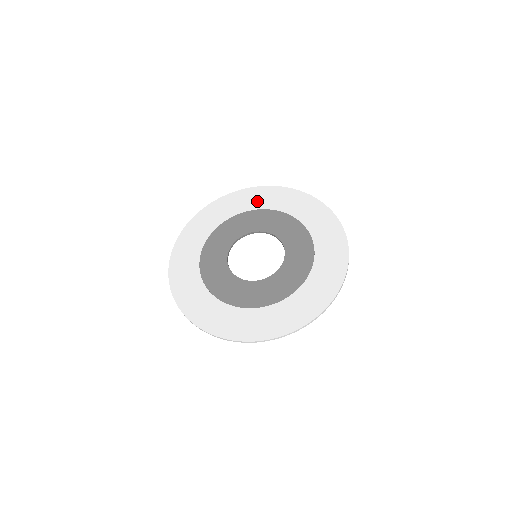
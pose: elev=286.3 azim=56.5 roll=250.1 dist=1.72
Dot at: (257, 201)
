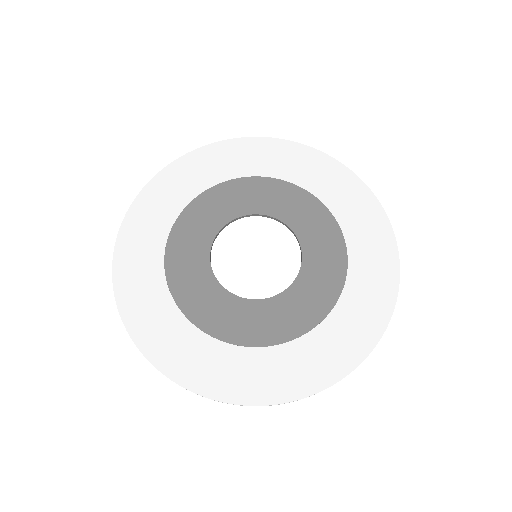
Dot at: (322, 182)
